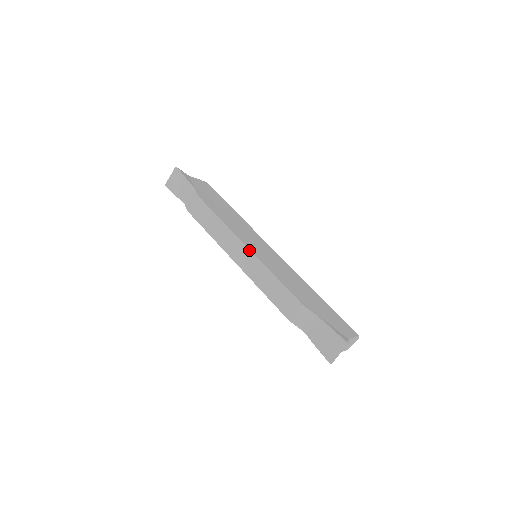
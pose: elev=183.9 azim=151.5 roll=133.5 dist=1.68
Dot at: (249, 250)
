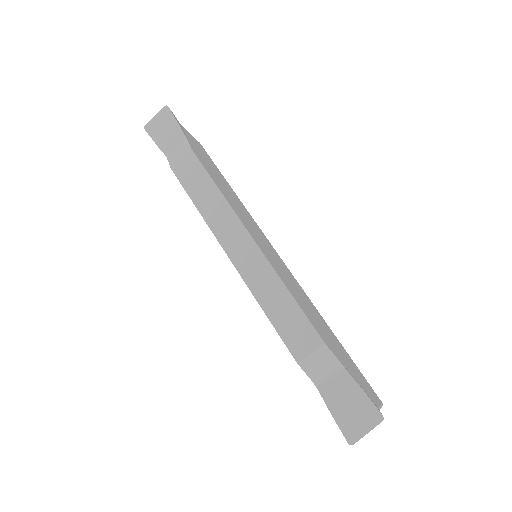
Dot at: (255, 243)
